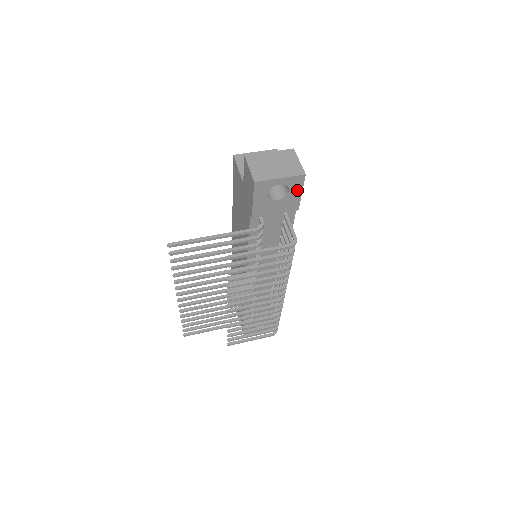
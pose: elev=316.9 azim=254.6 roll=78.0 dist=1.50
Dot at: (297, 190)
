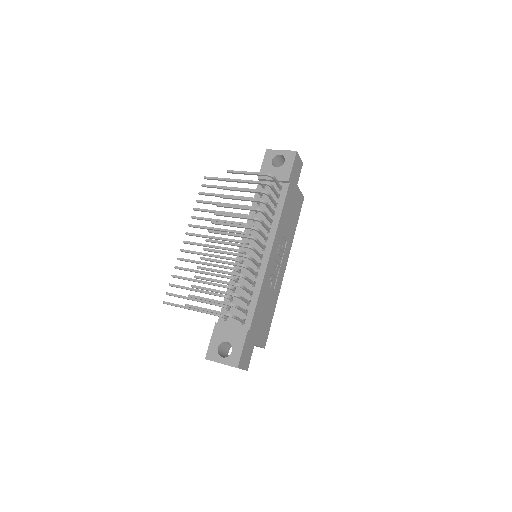
Dot at: (290, 163)
